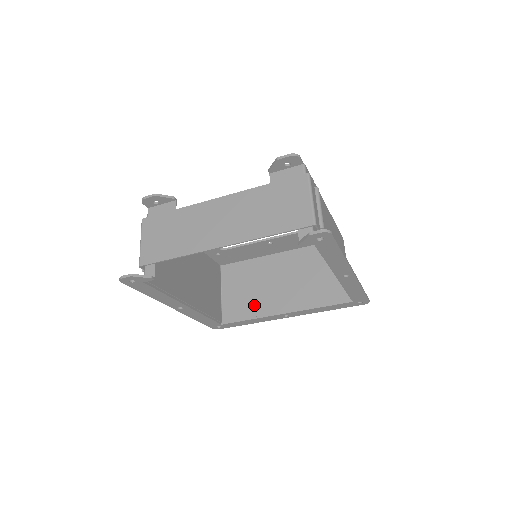
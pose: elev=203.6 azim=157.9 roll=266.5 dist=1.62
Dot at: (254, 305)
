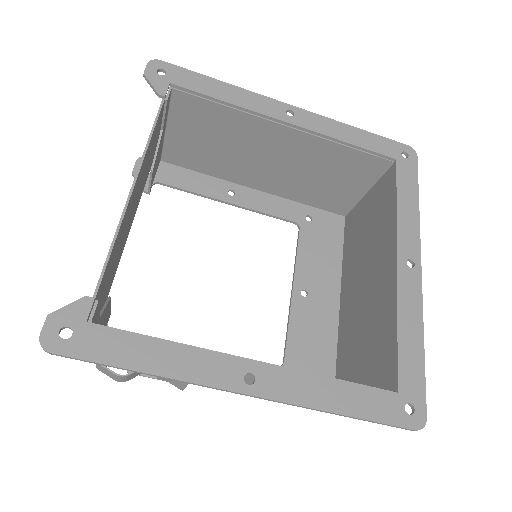
Dot at: (381, 323)
